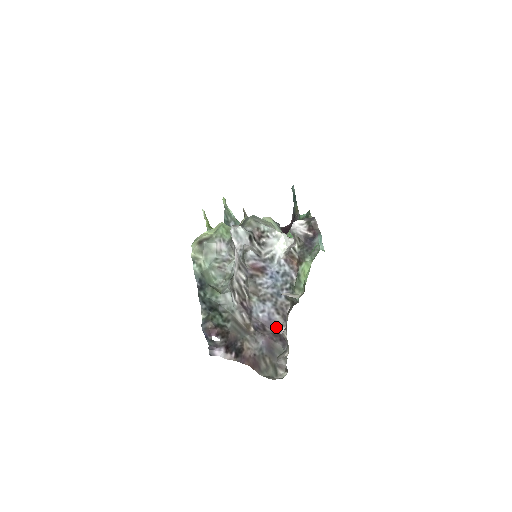
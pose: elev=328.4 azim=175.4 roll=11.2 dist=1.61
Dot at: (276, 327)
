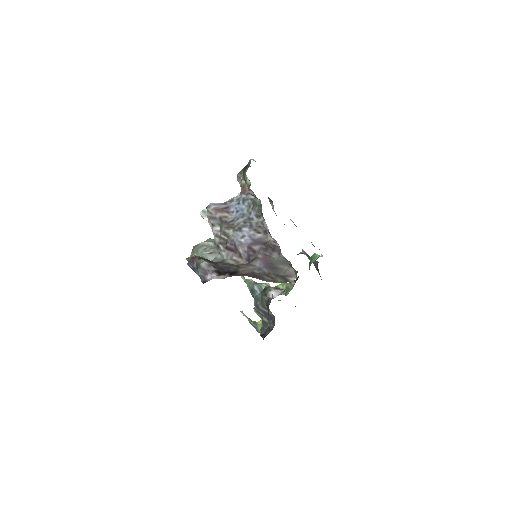
Dot at: (262, 242)
